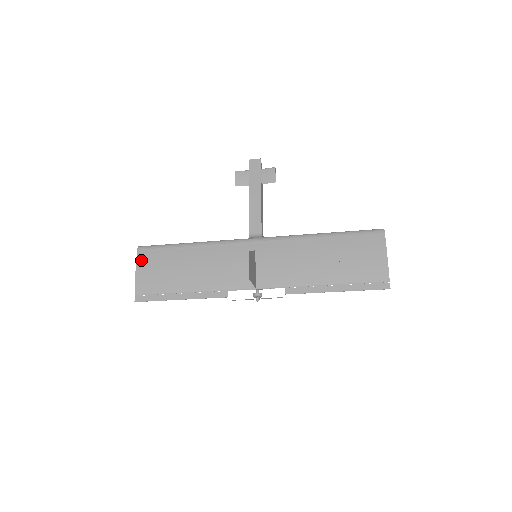
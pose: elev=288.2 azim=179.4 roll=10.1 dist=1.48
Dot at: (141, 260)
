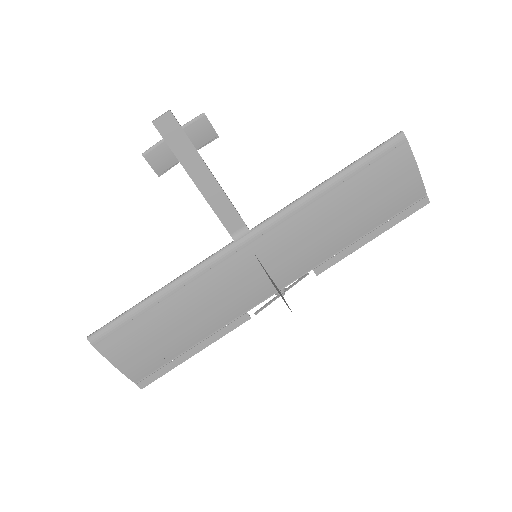
Dot at: (109, 351)
